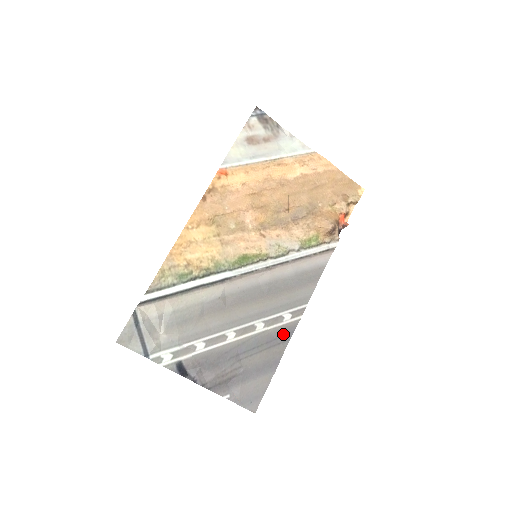
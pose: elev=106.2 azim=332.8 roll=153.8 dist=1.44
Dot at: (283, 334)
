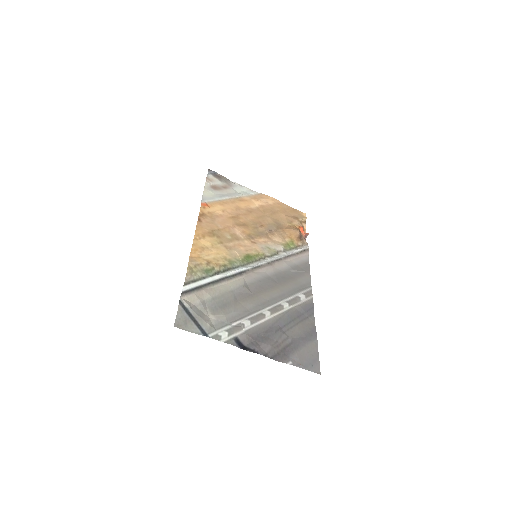
Dot at: (306, 310)
